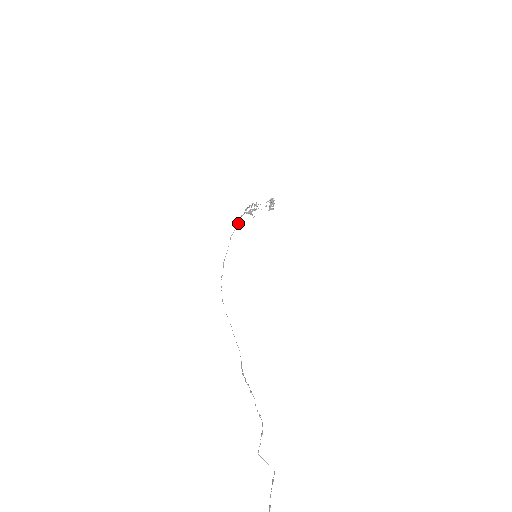
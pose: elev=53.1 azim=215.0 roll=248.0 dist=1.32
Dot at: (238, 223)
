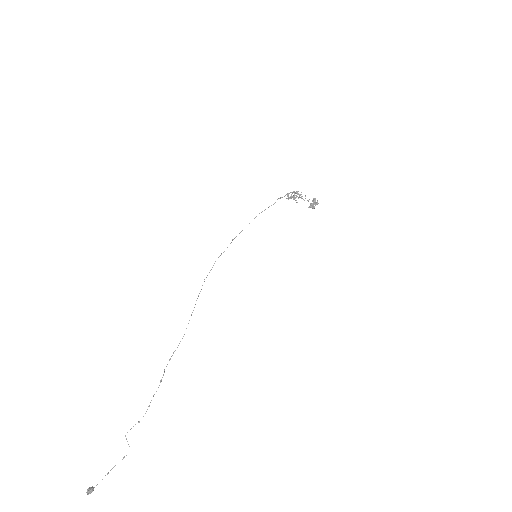
Dot at: (273, 204)
